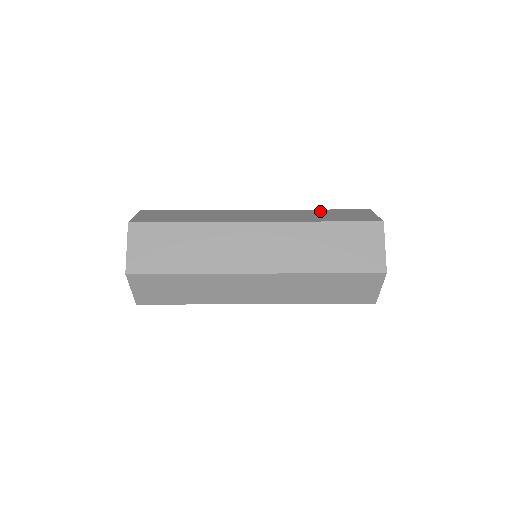
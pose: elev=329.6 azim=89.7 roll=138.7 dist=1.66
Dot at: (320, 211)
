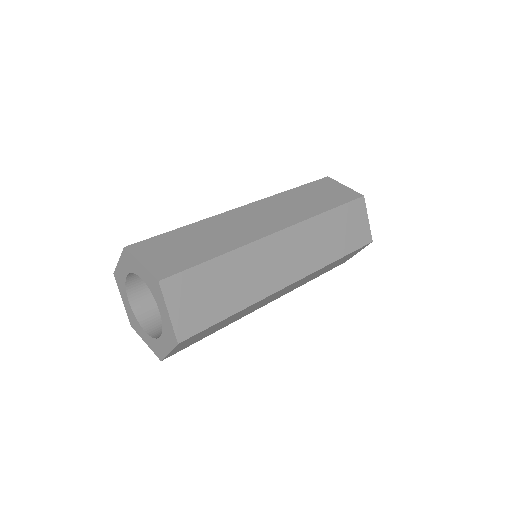
Dot at: (299, 192)
